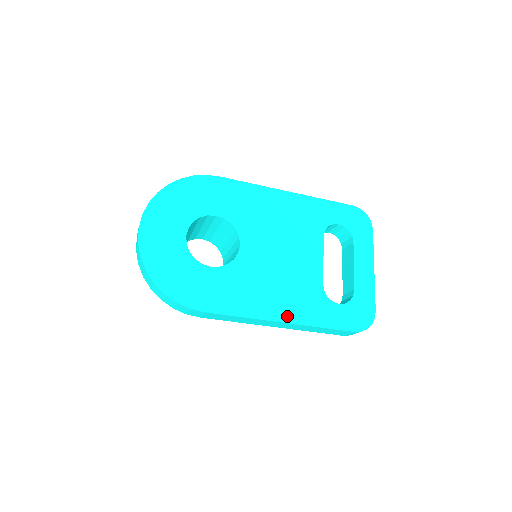
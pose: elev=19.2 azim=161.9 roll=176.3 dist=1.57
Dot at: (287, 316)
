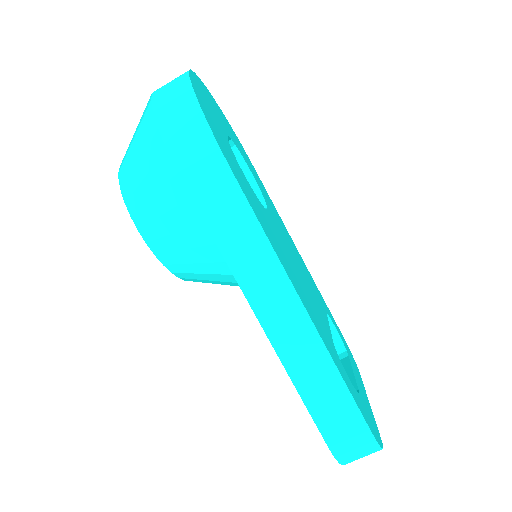
Dot at: (307, 307)
